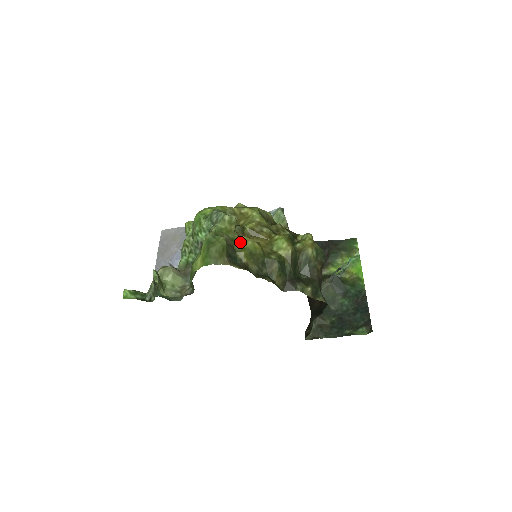
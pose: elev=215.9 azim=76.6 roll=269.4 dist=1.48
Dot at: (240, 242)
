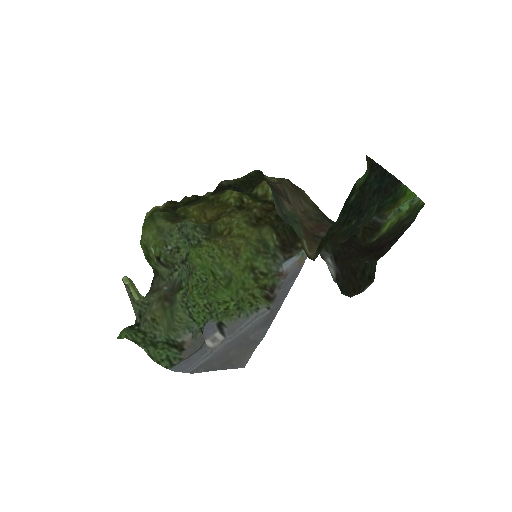
Dot at: (188, 214)
